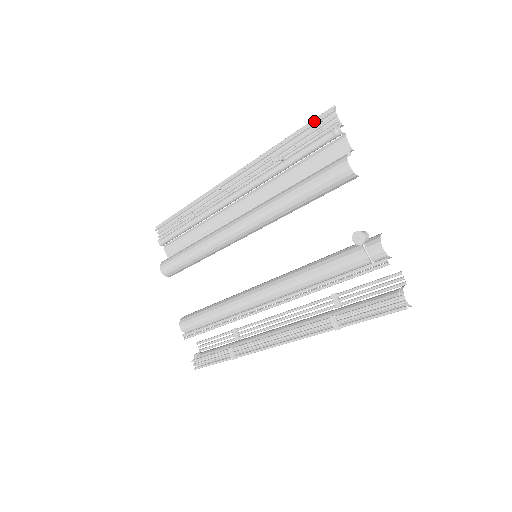
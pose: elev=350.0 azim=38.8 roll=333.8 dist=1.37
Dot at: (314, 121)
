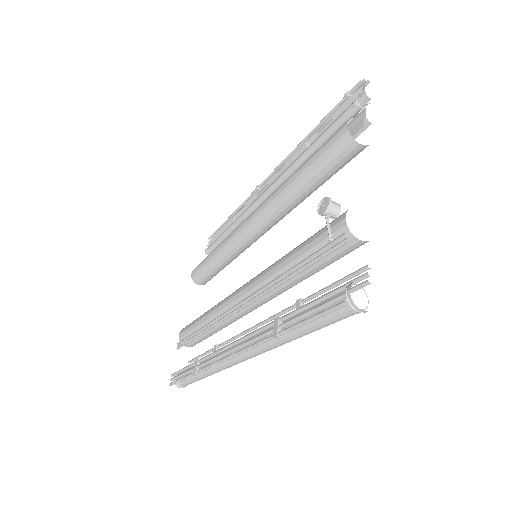
Dot at: (343, 97)
